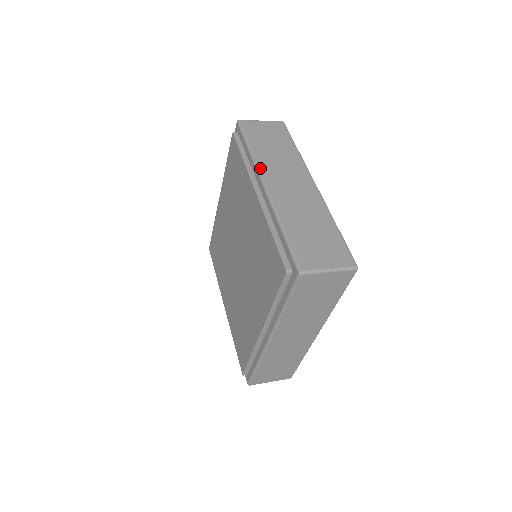
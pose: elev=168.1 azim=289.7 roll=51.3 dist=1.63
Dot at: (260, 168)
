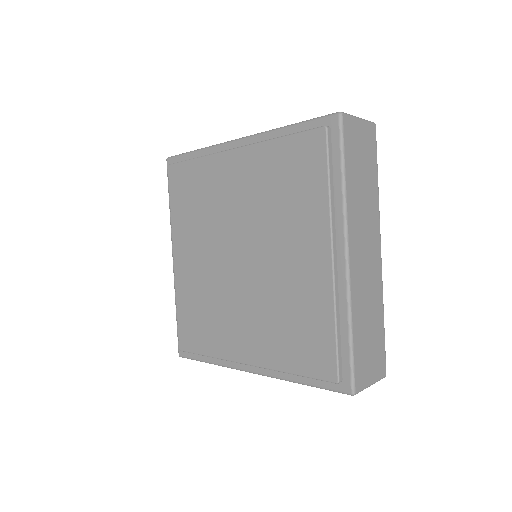
Dot at: (222, 143)
